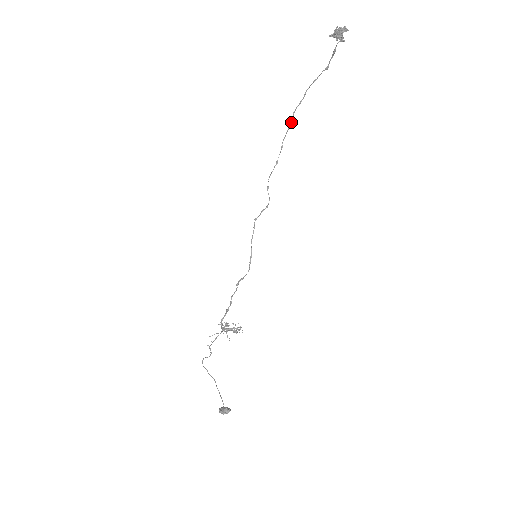
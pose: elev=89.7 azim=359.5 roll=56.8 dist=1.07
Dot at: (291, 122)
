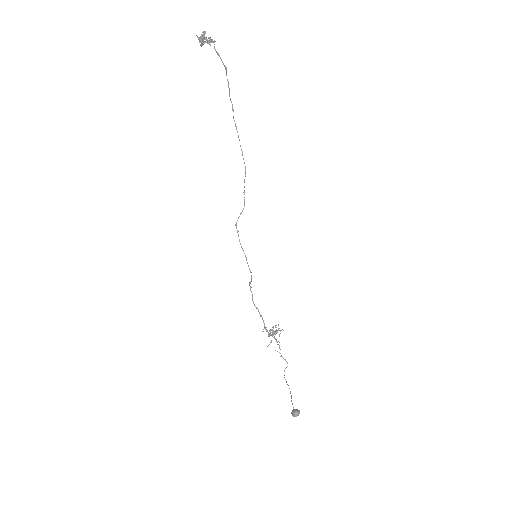
Dot at: occluded
